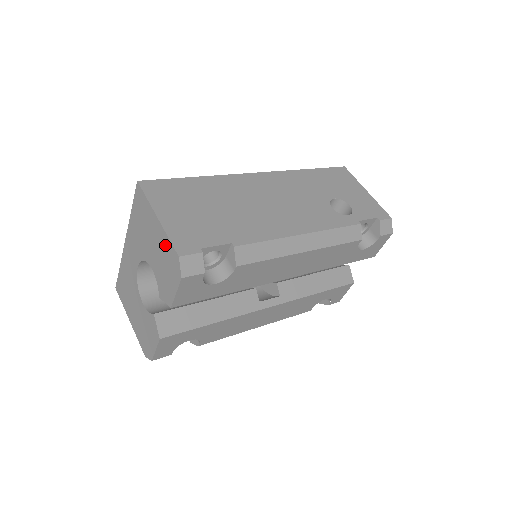
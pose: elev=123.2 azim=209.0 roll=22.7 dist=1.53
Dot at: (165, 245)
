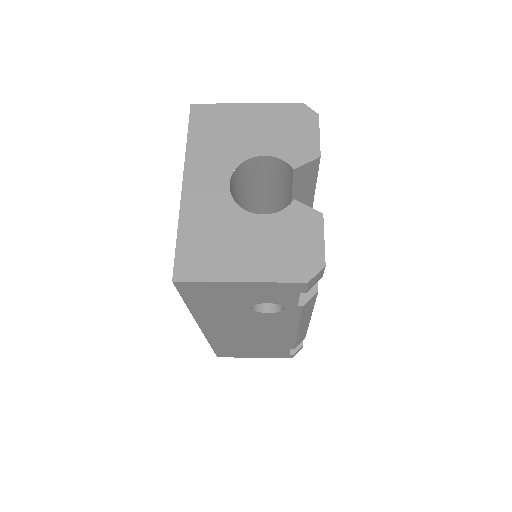
Dot at: (276, 112)
